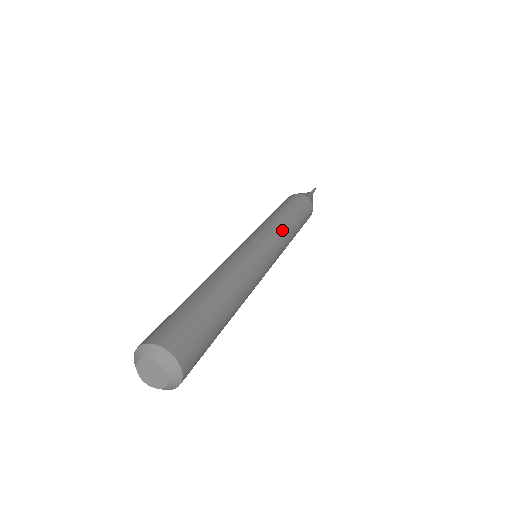
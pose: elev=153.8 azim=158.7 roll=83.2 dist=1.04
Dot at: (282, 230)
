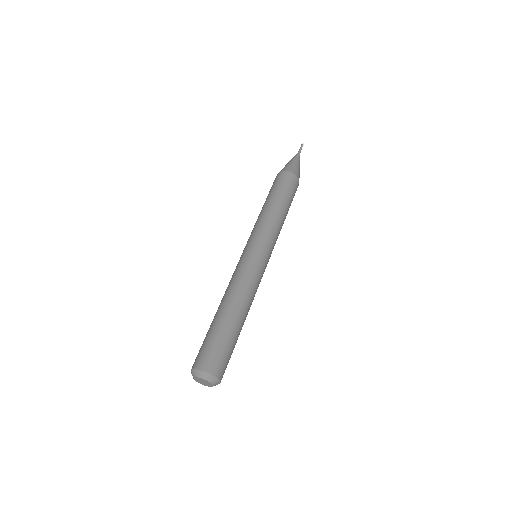
Dot at: (277, 233)
